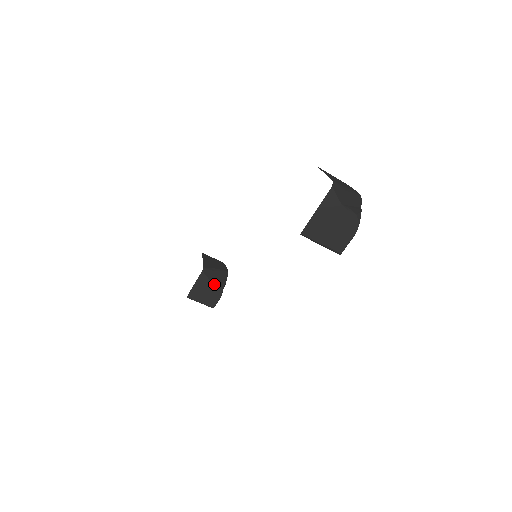
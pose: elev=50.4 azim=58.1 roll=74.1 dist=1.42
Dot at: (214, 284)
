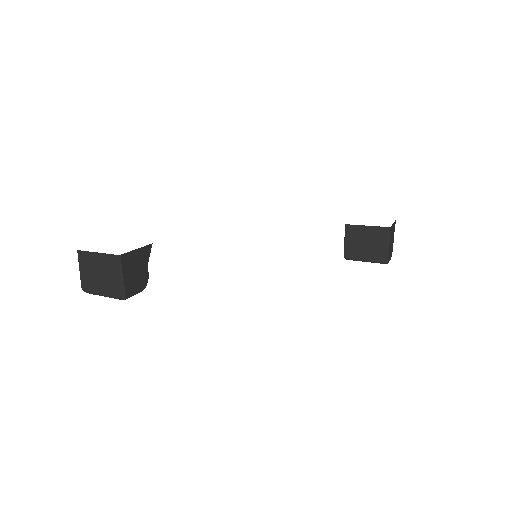
Dot at: (147, 270)
